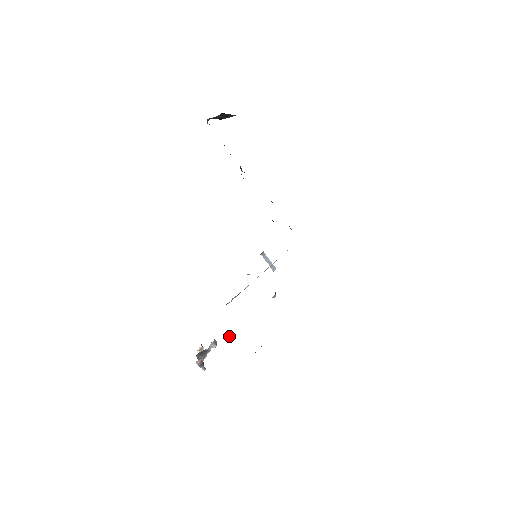
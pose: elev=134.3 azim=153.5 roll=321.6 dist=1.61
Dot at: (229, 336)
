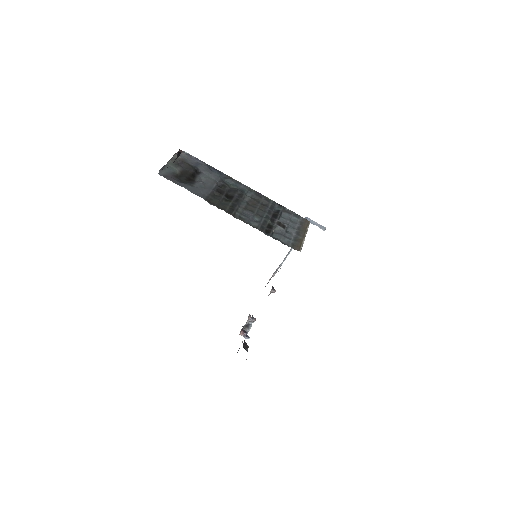
Dot at: (250, 321)
